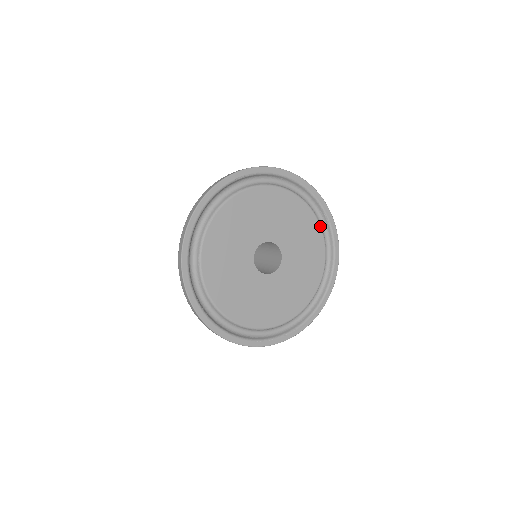
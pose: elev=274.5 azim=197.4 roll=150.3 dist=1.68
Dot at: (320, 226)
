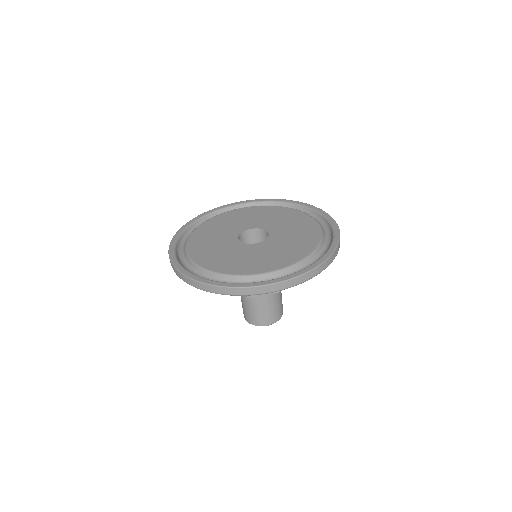
Dot at: (256, 206)
